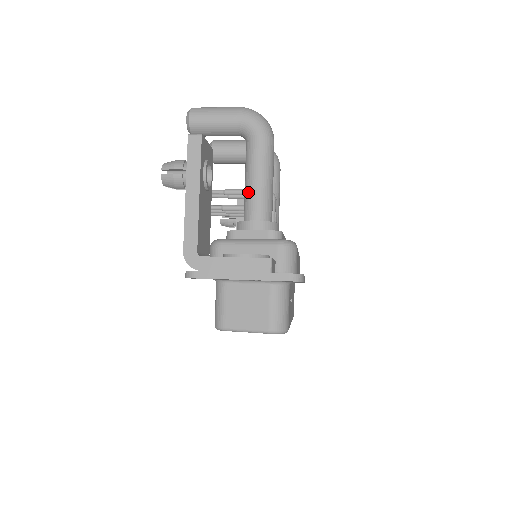
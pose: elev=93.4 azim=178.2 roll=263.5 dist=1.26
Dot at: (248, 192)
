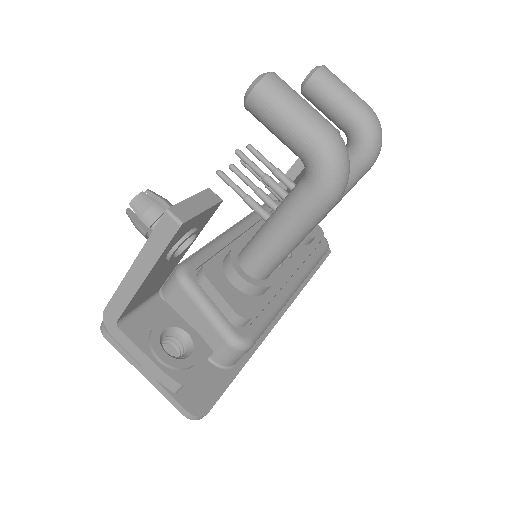
Dot at: (259, 237)
